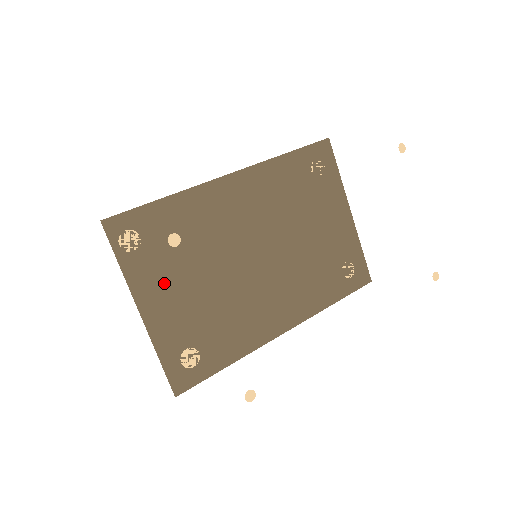
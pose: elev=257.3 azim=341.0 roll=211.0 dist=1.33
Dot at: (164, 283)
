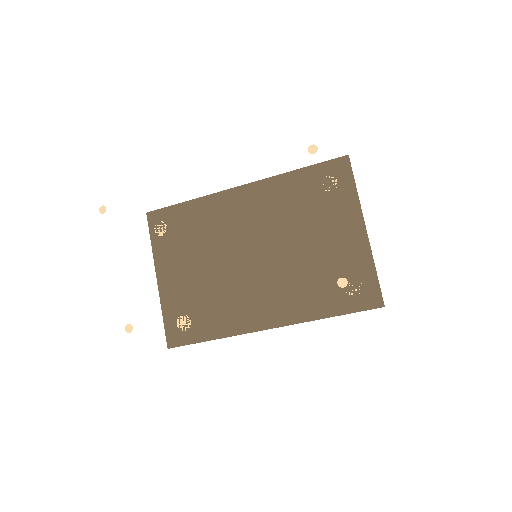
Dot at: (176, 262)
